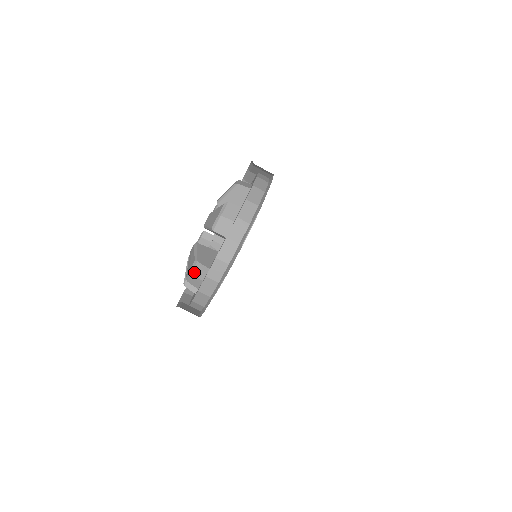
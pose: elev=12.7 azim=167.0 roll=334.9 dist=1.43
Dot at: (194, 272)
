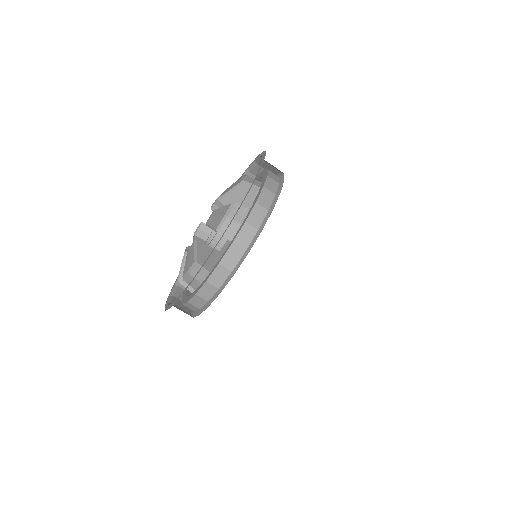
Dot at: (192, 273)
